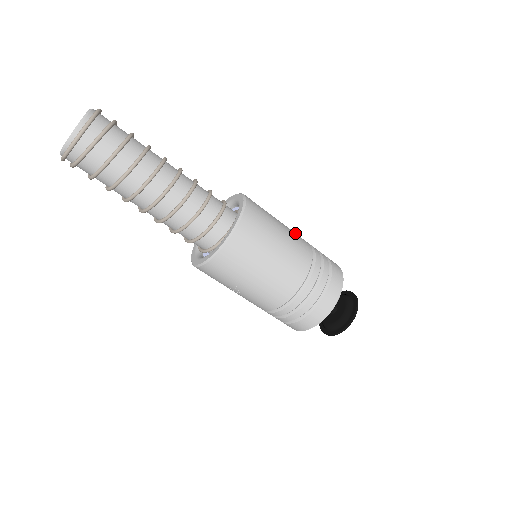
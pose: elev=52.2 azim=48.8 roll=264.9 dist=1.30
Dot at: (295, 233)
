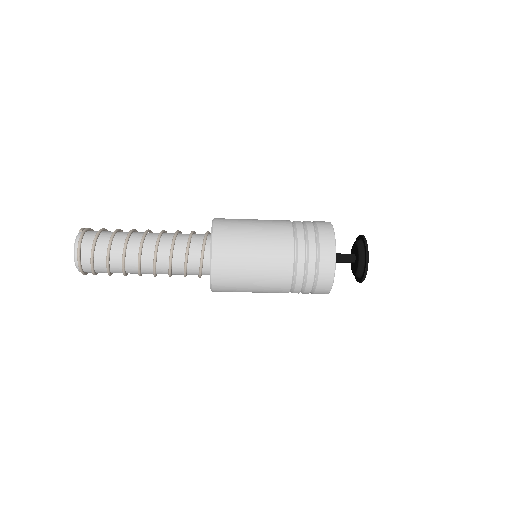
Dot at: (274, 260)
